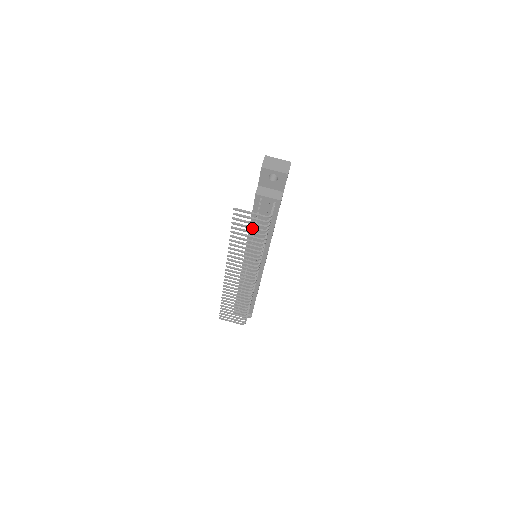
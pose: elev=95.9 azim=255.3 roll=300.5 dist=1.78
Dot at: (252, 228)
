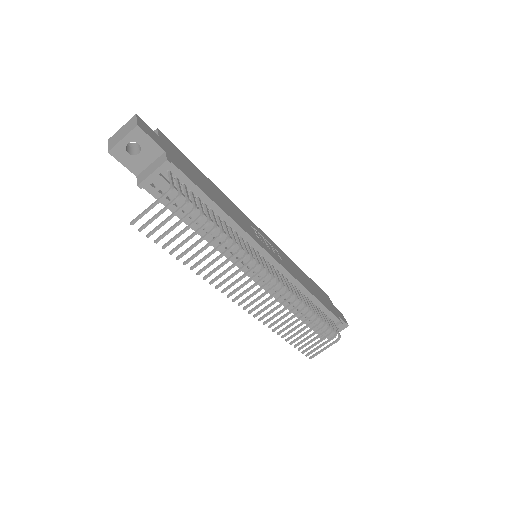
Dot at: (177, 223)
